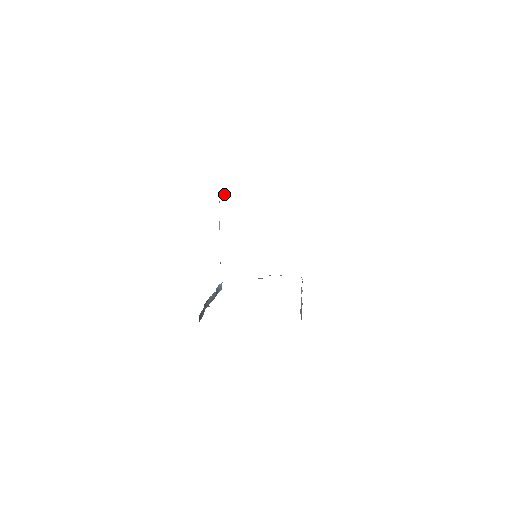
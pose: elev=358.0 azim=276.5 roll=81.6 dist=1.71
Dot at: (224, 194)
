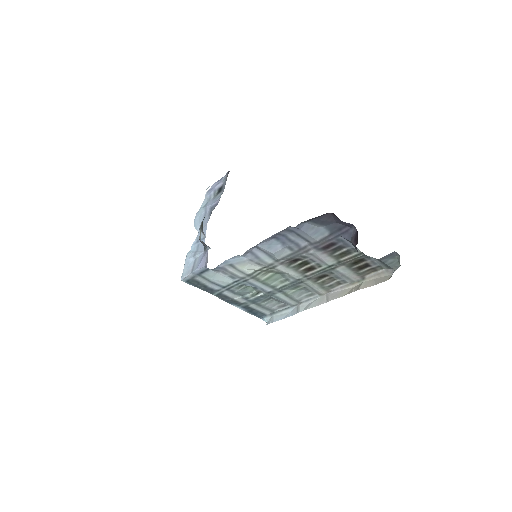
Dot at: occluded
